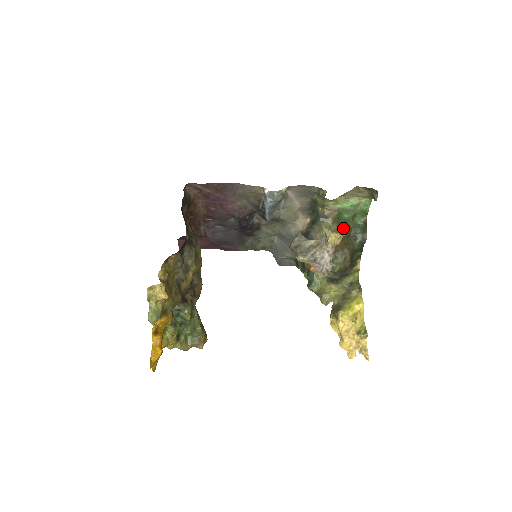
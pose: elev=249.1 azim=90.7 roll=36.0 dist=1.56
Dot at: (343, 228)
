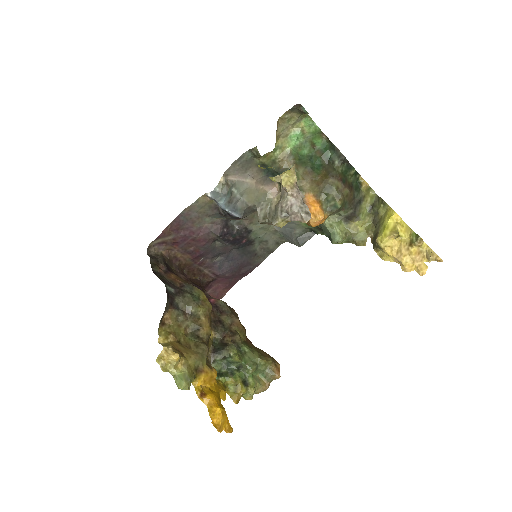
Dot at: (311, 164)
